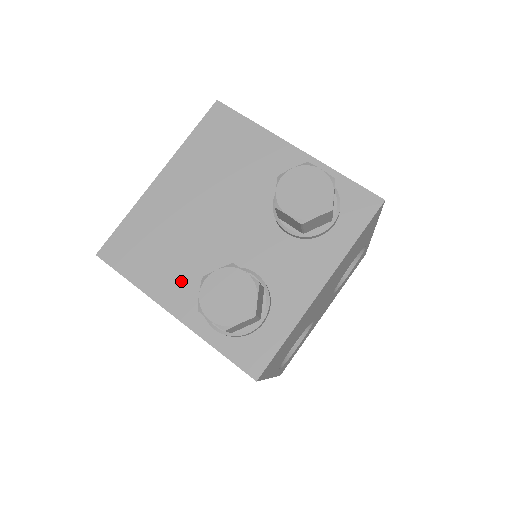
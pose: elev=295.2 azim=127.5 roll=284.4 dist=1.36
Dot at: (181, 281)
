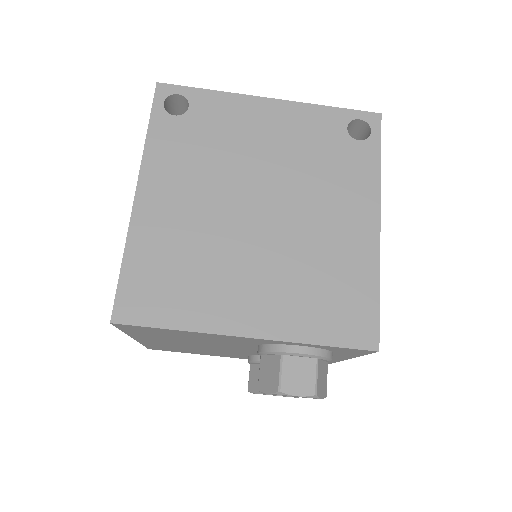
Dot at: (225, 355)
